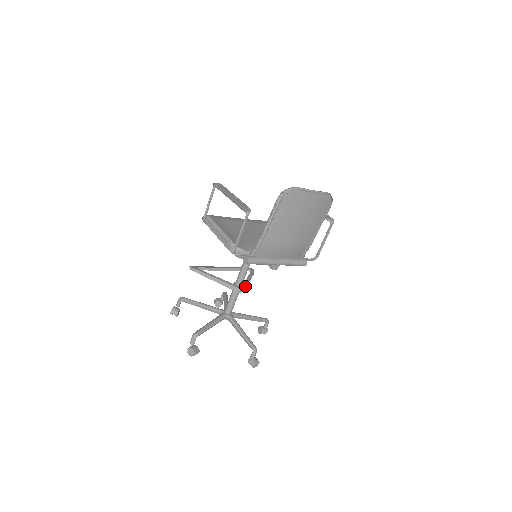
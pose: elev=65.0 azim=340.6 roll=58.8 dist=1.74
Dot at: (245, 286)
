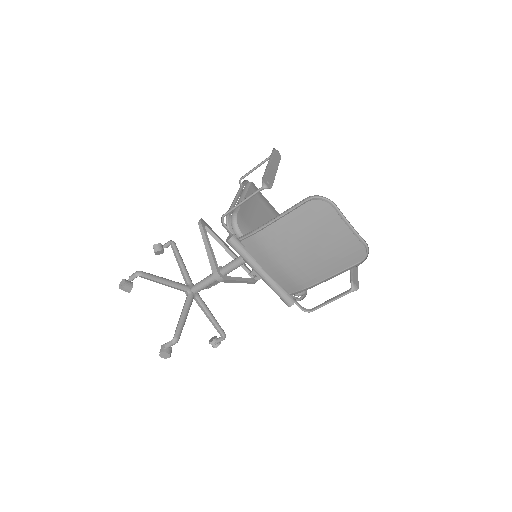
Dot at: (227, 279)
